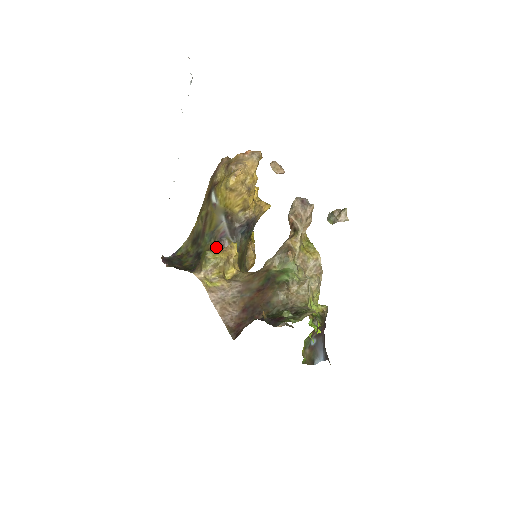
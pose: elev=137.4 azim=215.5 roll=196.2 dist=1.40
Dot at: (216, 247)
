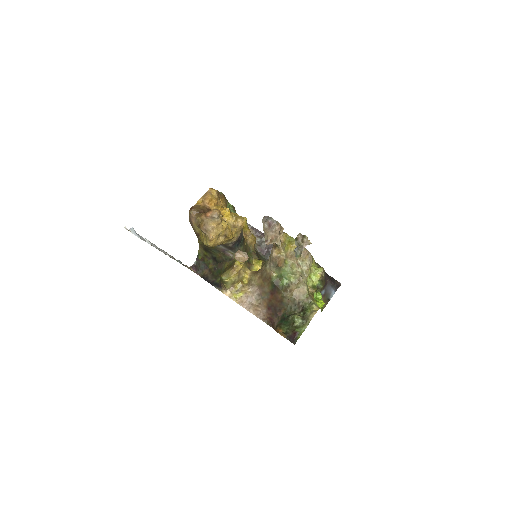
Dot at: (224, 257)
